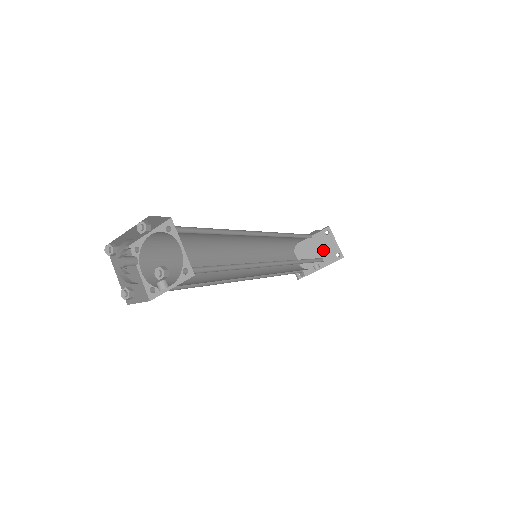
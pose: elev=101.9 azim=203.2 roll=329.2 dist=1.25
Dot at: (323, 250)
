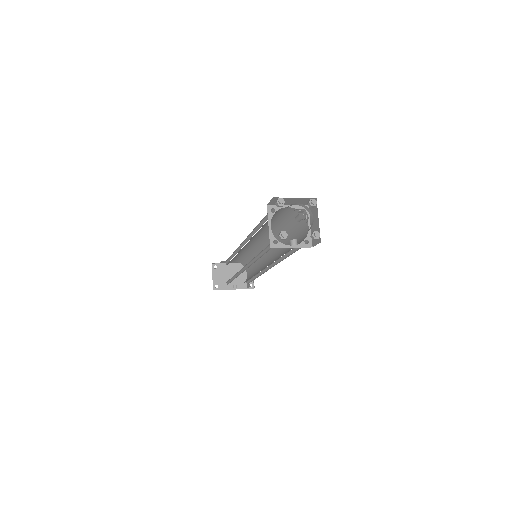
Dot at: (241, 277)
